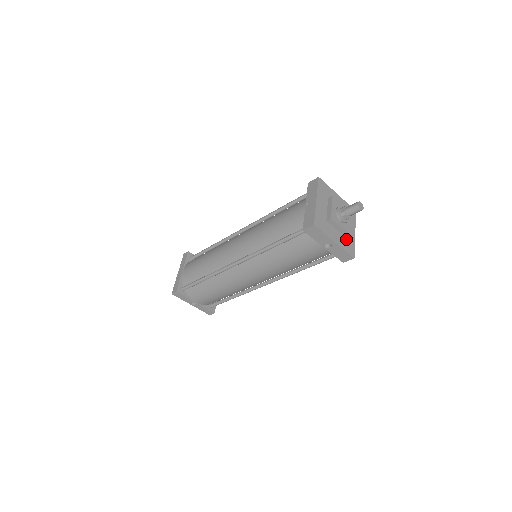
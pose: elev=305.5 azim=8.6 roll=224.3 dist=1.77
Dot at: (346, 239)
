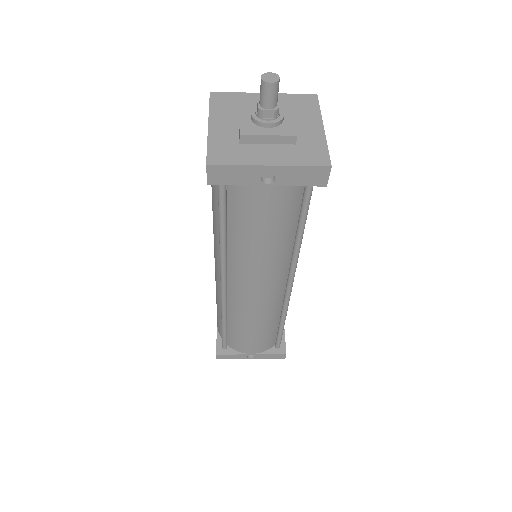
Dot at: (300, 147)
